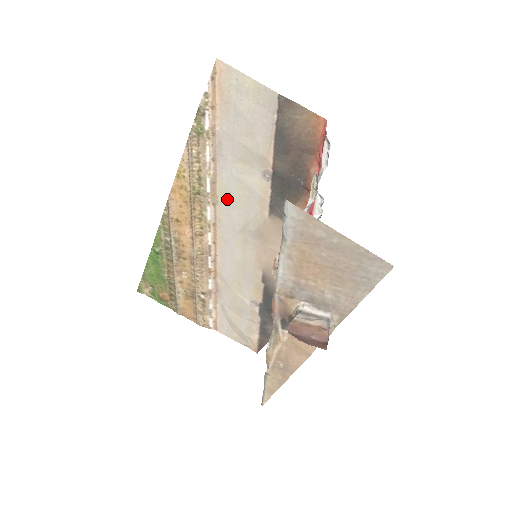
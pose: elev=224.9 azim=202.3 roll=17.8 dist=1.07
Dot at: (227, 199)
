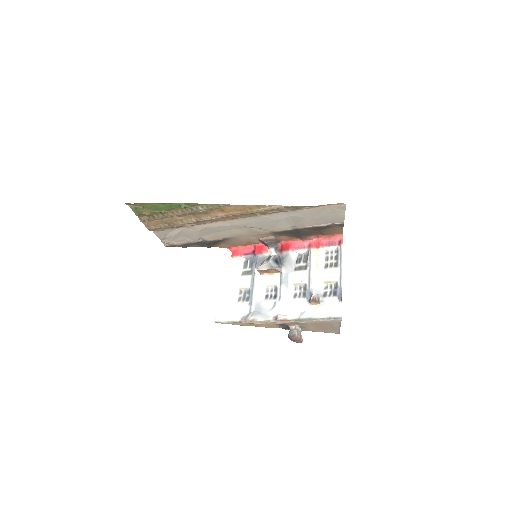
Dot at: (263, 220)
